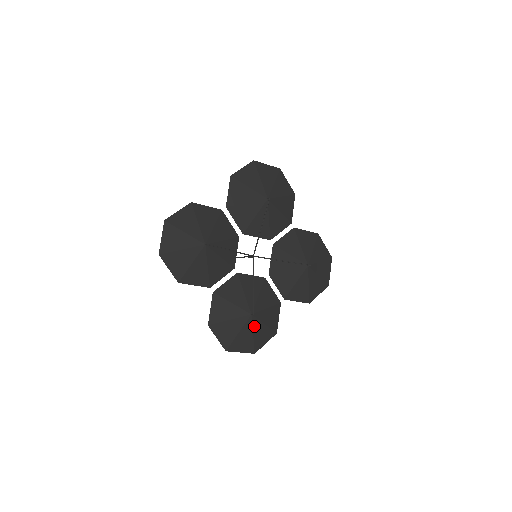
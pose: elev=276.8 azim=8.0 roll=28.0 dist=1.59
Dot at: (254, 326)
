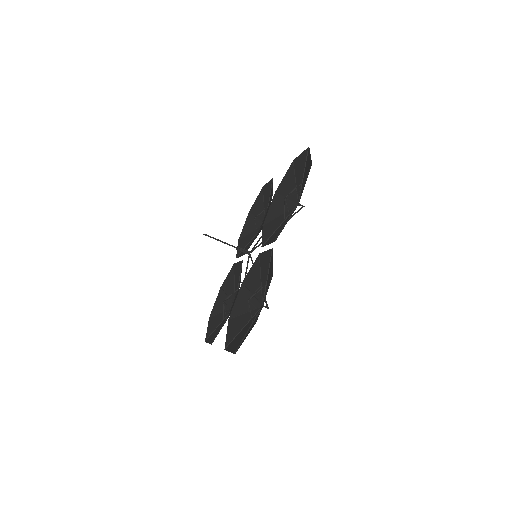
Dot at: (227, 308)
